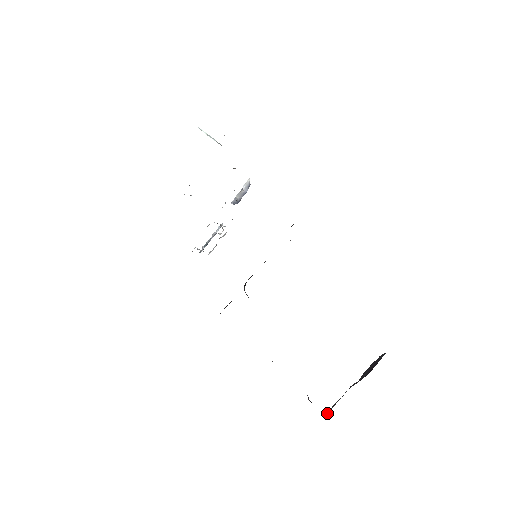
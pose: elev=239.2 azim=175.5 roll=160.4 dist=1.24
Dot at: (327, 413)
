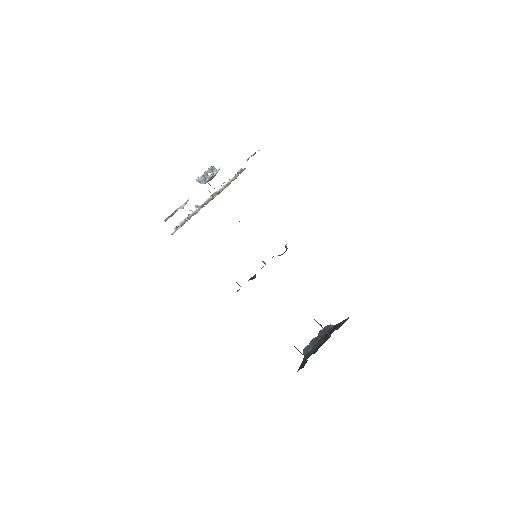
Dot at: (304, 353)
